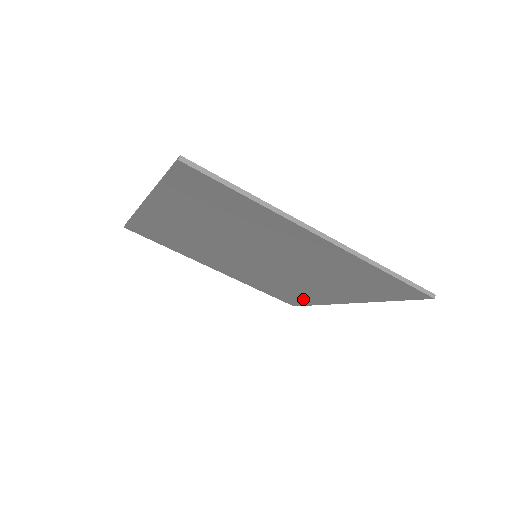
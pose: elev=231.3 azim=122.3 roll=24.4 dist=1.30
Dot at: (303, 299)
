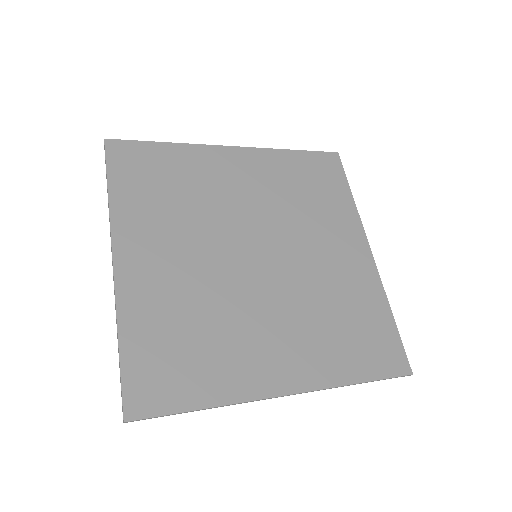
Dot at: (335, 195)
